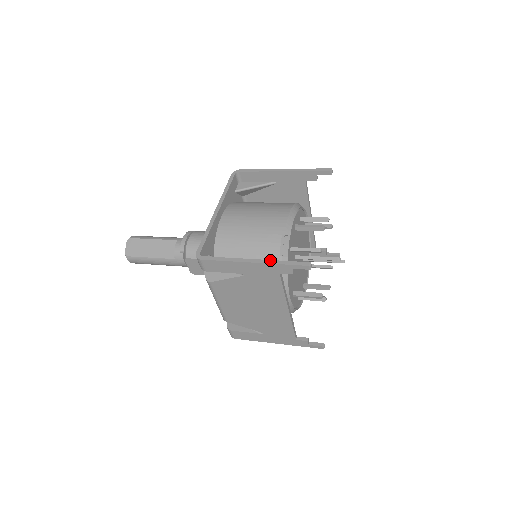
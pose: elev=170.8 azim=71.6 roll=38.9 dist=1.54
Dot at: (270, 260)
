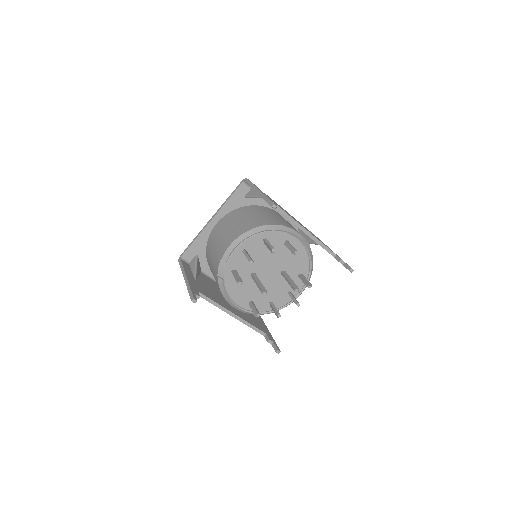
Dot at: (188, 283)
